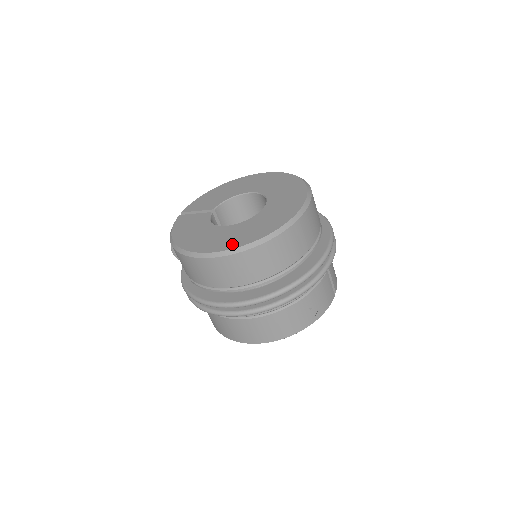
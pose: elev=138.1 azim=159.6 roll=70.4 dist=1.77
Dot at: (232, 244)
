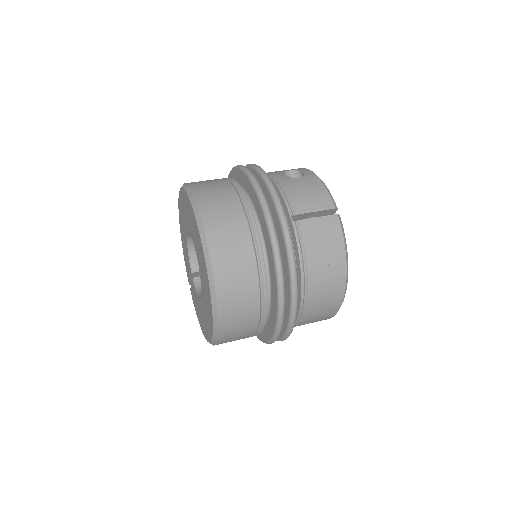
Dot at: (210, 325)
